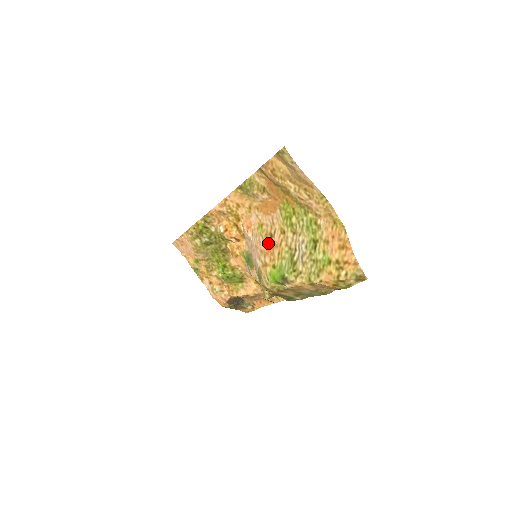
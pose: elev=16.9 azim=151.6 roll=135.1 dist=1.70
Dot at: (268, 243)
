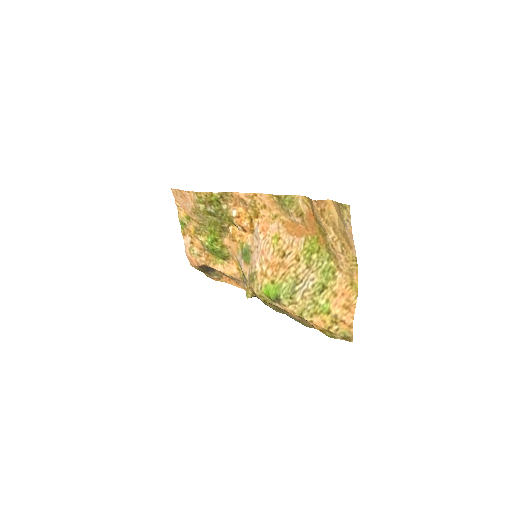
Dot at: (277, 258)
